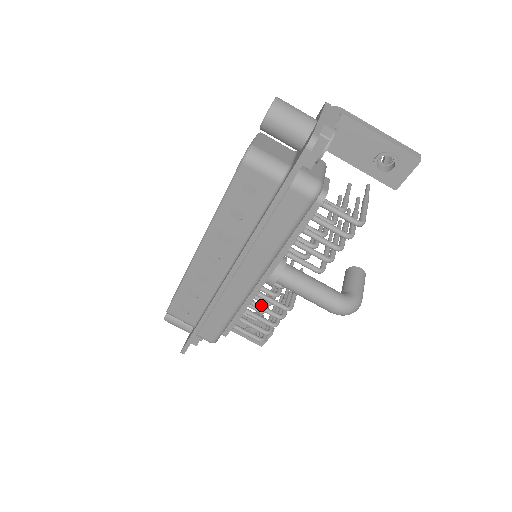
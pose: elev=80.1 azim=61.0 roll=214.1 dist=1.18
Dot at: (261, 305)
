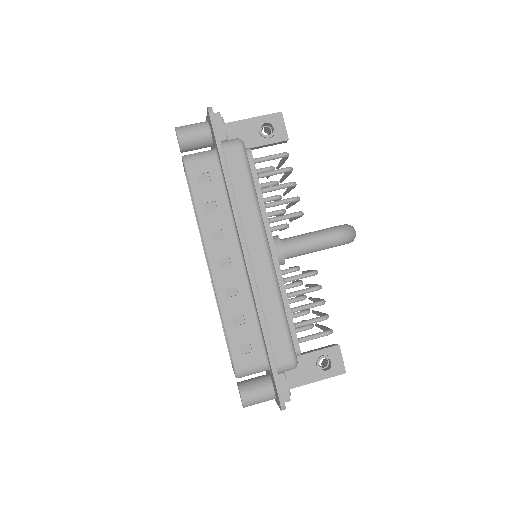
Dot at: (296, 291)
